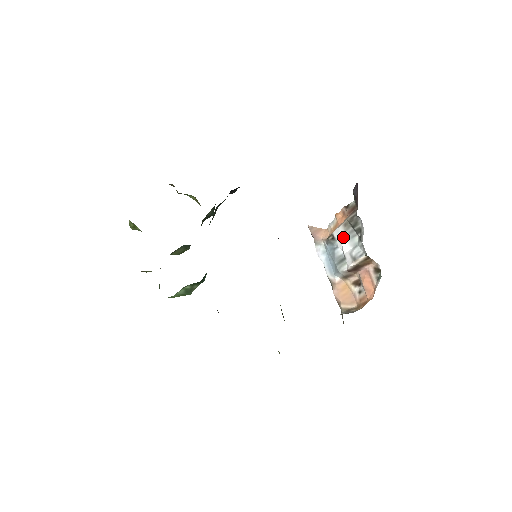
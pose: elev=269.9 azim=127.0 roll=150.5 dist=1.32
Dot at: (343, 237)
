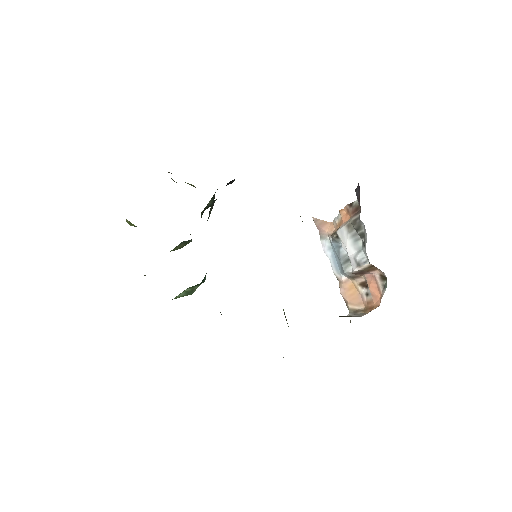
Dot at: (347, 239)
